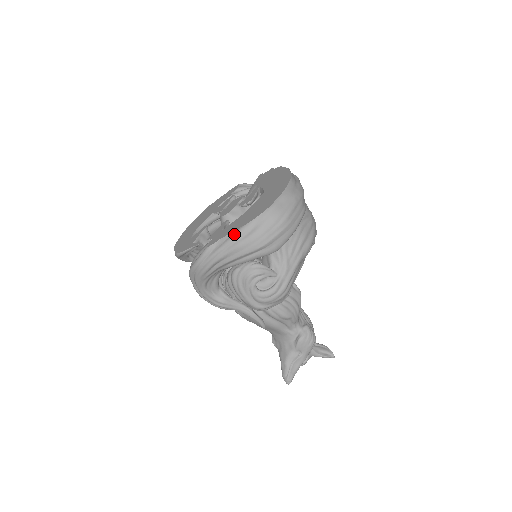
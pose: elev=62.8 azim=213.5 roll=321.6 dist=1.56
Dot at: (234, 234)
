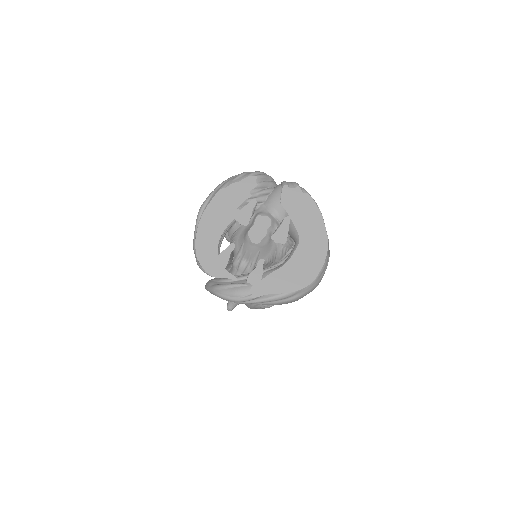
Dot at: (279, 297)
